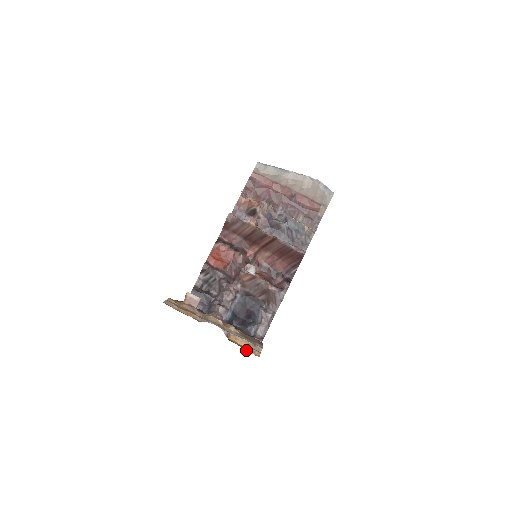
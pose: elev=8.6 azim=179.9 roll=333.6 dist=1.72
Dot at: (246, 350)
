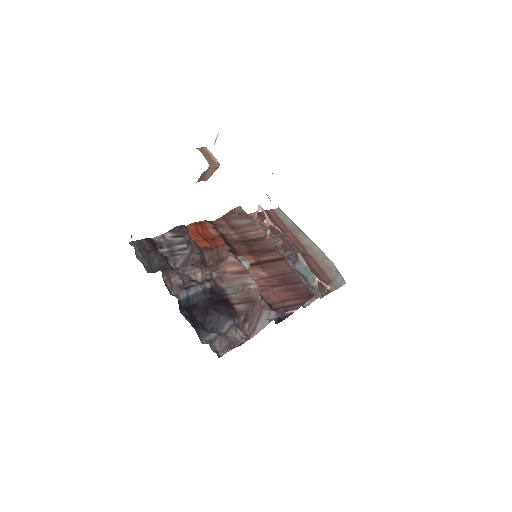
Dot at: occluded
